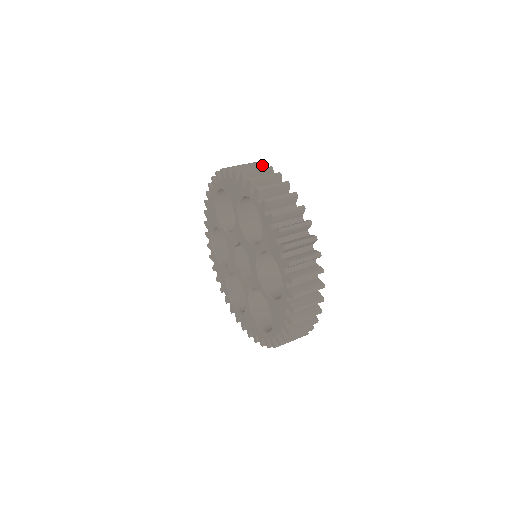
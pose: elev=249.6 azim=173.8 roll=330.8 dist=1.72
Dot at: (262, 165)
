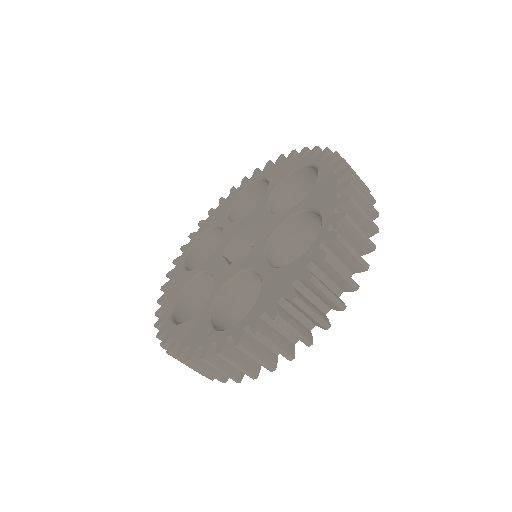
Dot at: (375, 214)
